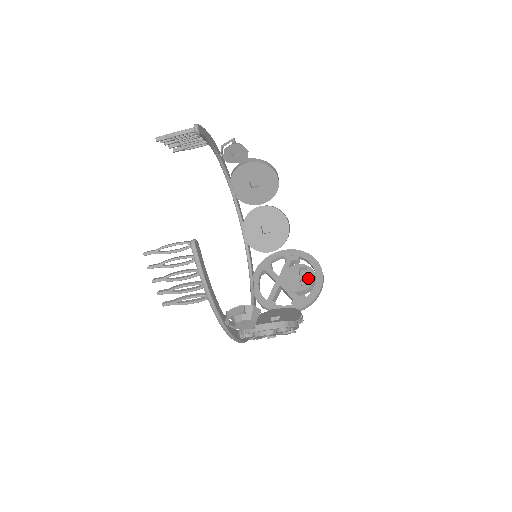
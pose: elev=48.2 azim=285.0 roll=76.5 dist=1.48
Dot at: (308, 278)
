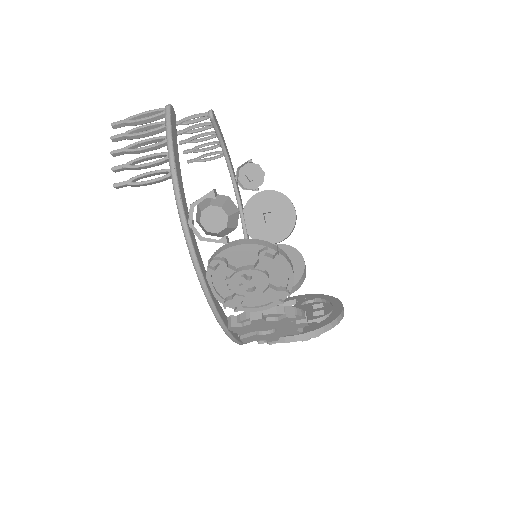
Dot at: (323, 312)
